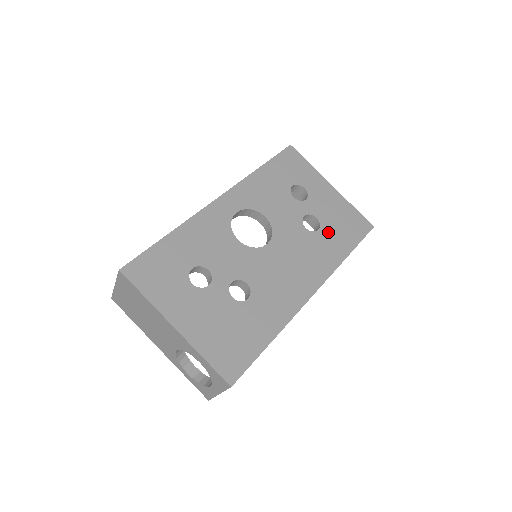
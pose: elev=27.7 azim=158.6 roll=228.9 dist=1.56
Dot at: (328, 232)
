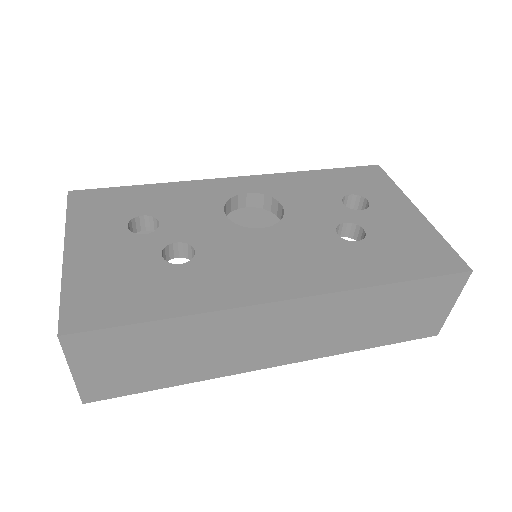
Dot at: (373, 248)
